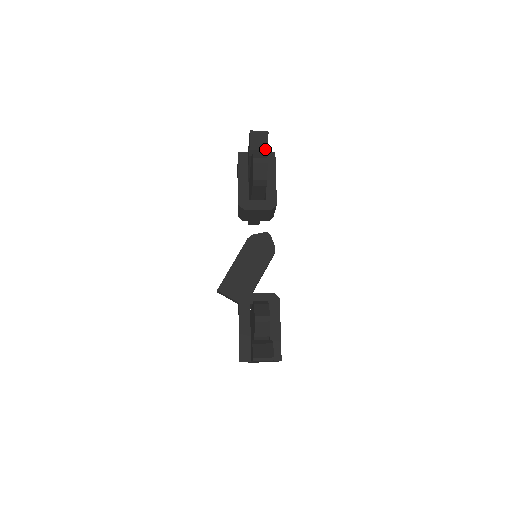
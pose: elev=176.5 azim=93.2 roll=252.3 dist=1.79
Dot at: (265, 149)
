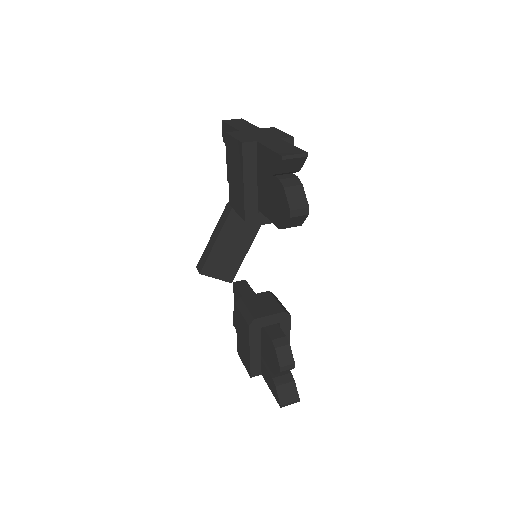
Dot at: (296, 171)
